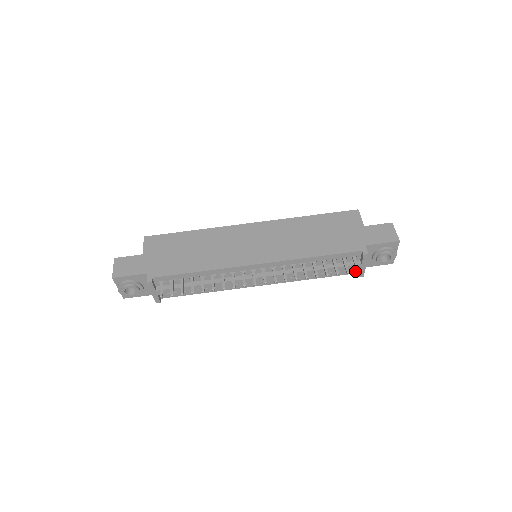
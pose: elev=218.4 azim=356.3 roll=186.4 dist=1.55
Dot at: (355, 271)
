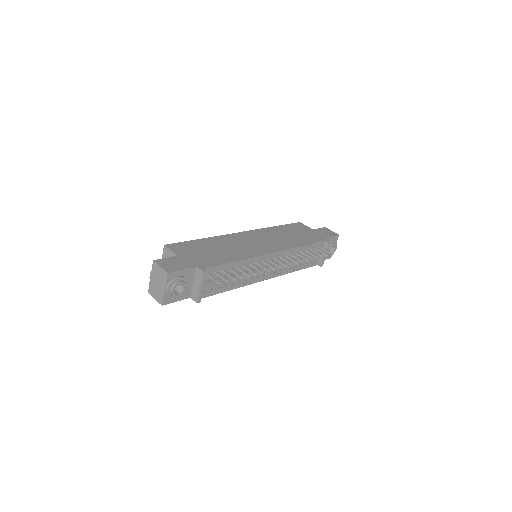
Dot at: (317, 263)
